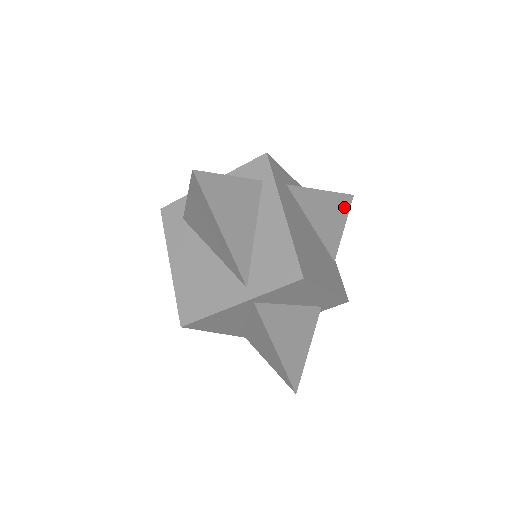
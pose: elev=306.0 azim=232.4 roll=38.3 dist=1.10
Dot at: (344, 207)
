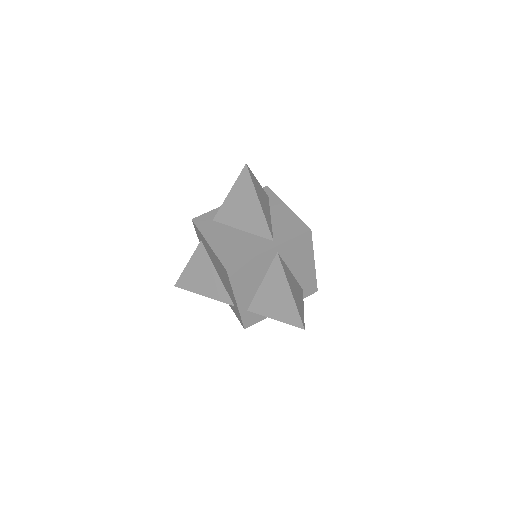
Dot at: occluded
